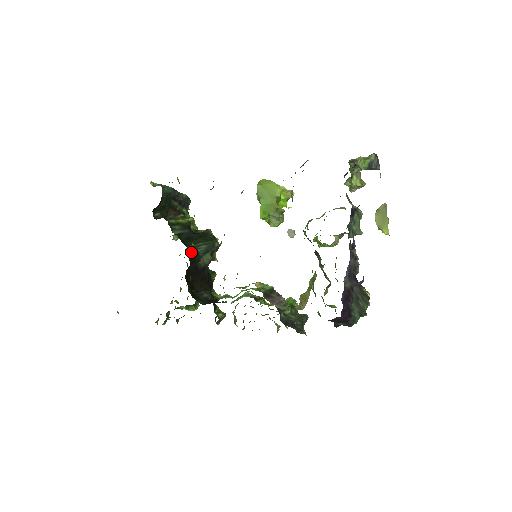
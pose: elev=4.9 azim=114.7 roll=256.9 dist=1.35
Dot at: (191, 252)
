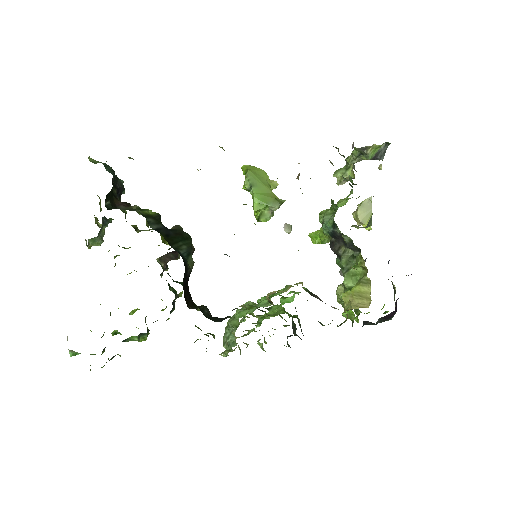
Dot at: occluded
